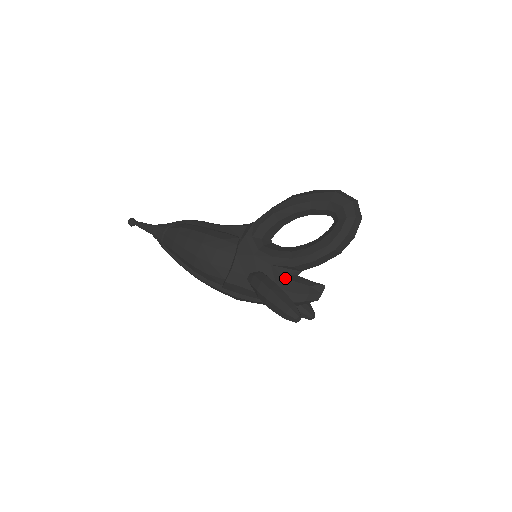
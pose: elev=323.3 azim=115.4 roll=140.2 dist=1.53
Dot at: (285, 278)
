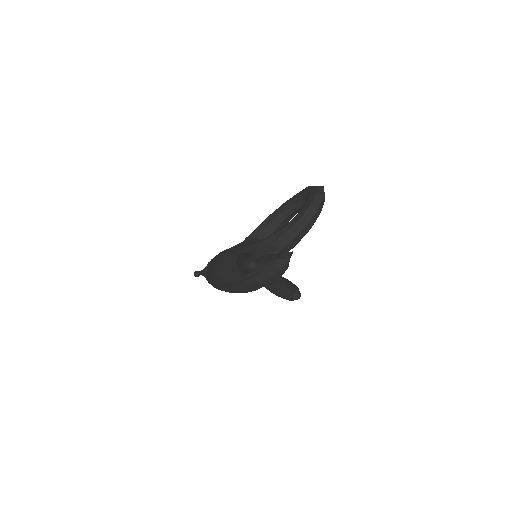
Dot at: (264, 255)
